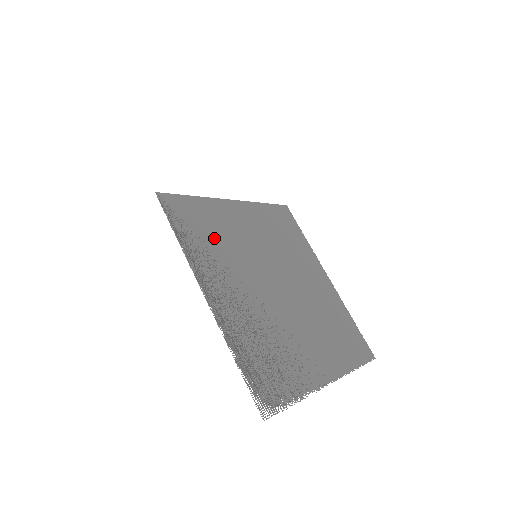
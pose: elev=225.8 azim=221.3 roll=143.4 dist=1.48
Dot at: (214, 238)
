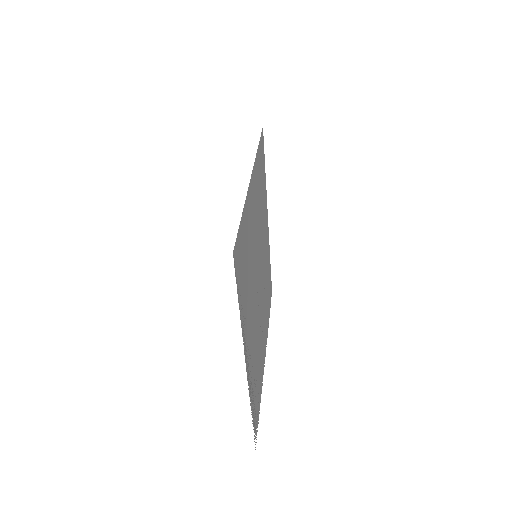
Dot at: (248, 270)
